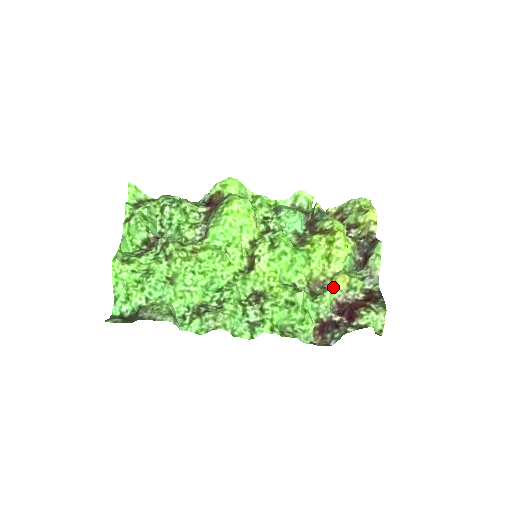
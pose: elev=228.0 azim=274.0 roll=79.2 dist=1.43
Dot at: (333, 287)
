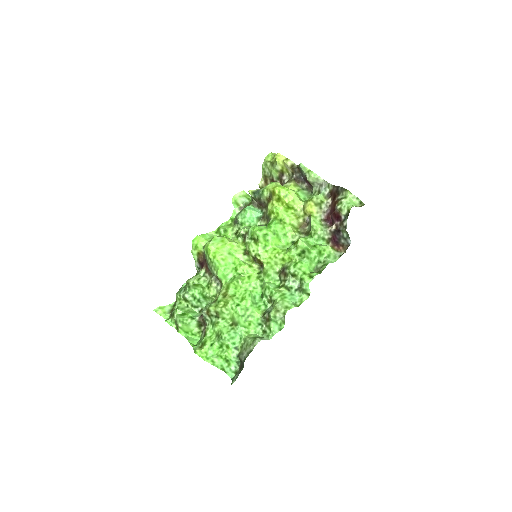
Dot at: (311, 216)
